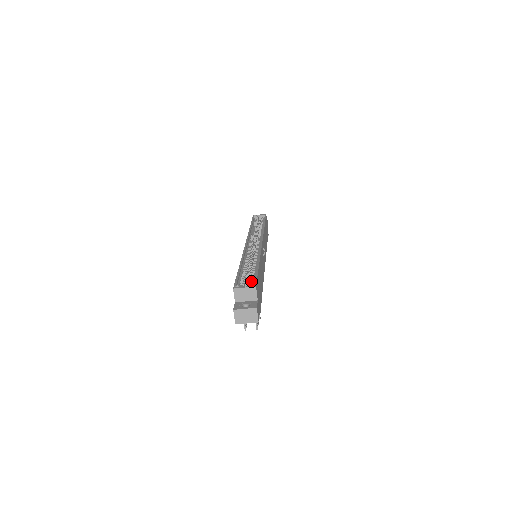
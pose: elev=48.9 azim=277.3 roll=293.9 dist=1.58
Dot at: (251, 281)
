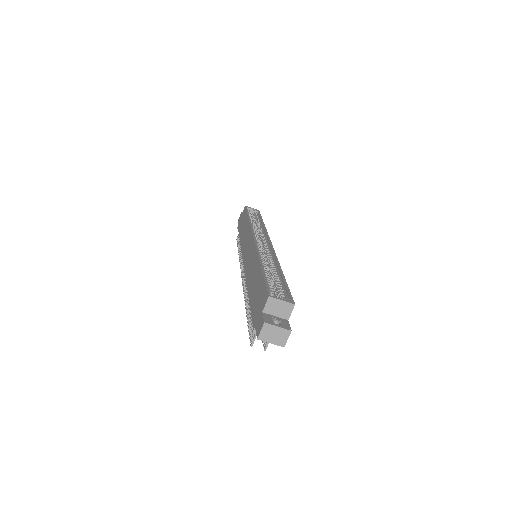
Dot at: (282, 293)
